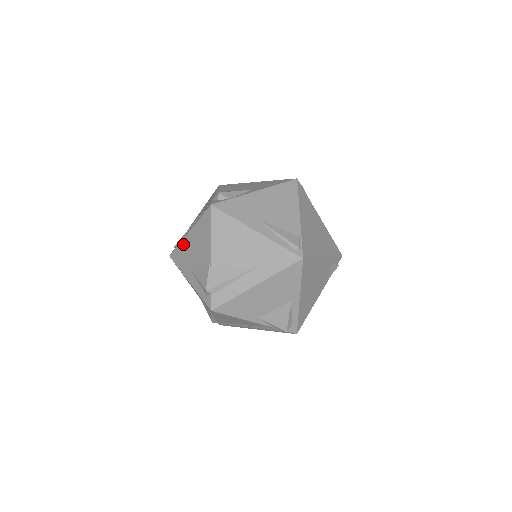
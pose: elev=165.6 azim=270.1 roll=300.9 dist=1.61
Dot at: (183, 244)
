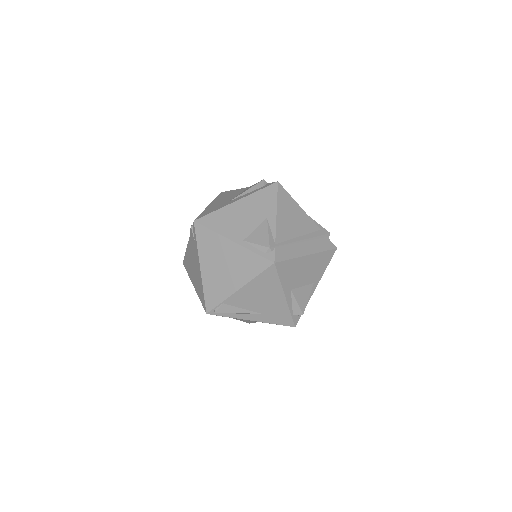
Dot at: (208, 208)
